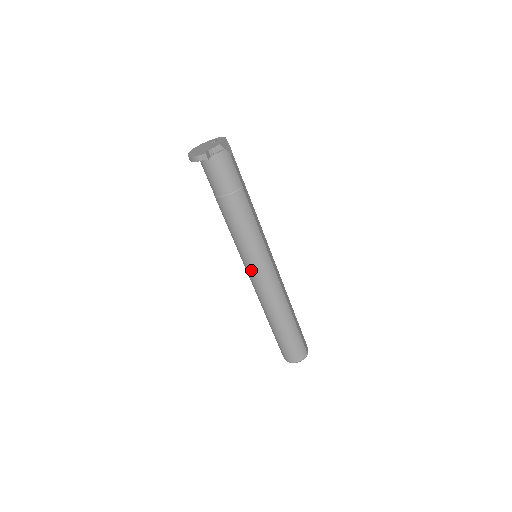
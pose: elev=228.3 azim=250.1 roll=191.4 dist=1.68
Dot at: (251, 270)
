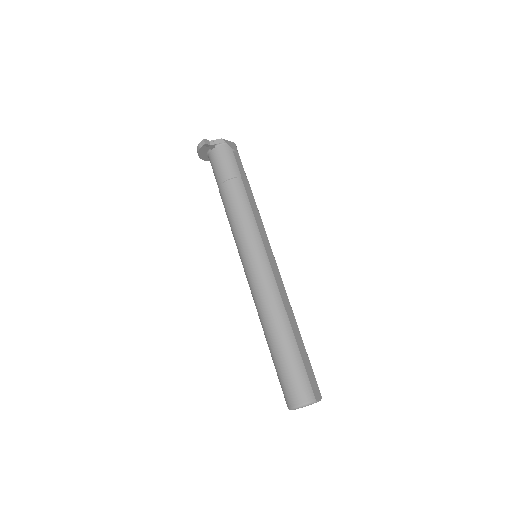
Dot at: (245, 265)
